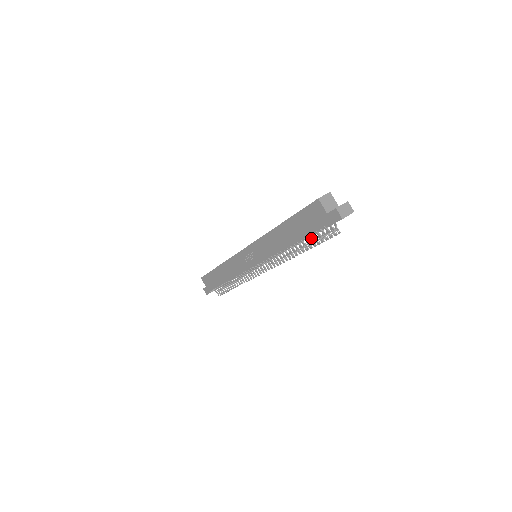
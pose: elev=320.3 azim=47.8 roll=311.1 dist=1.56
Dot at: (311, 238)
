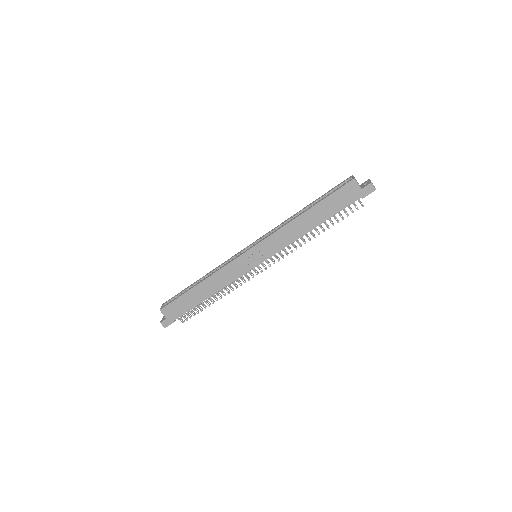
Dot at: (335, 216)
